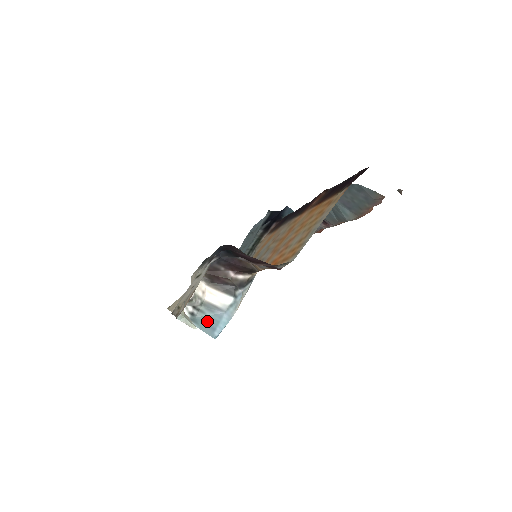
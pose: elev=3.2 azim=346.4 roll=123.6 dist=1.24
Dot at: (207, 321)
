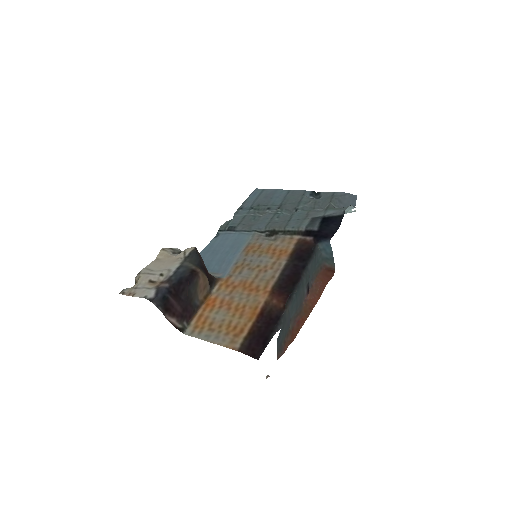
Dot at: occluded
